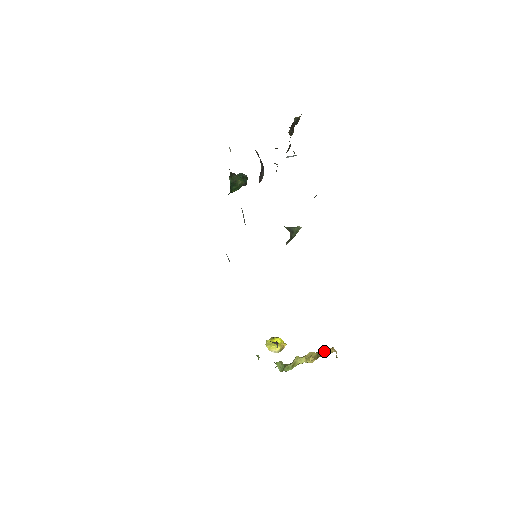
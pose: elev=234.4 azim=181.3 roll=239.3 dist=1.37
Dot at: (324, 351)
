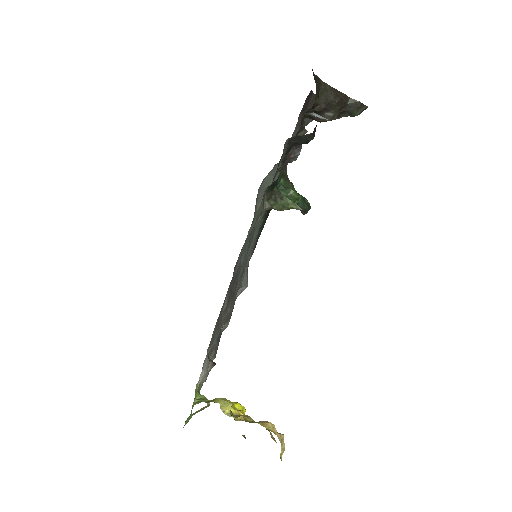
Dot at: (264, 422)
